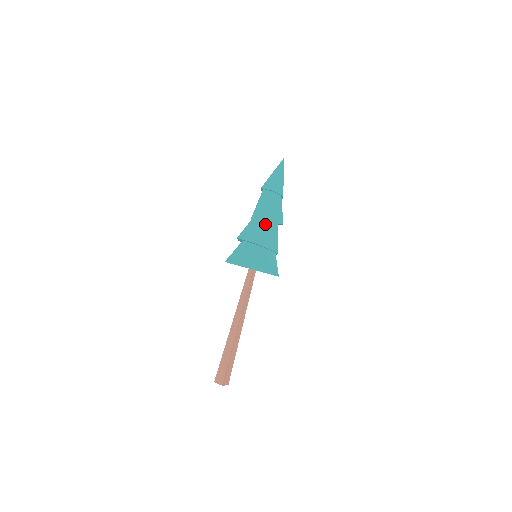
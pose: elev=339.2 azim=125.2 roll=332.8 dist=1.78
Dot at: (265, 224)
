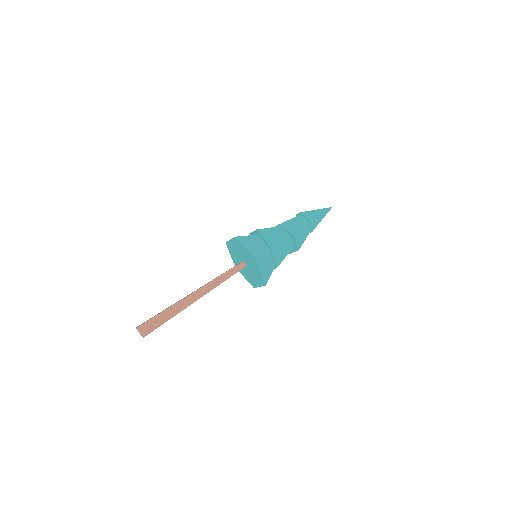
Dot at: (277, 227)
